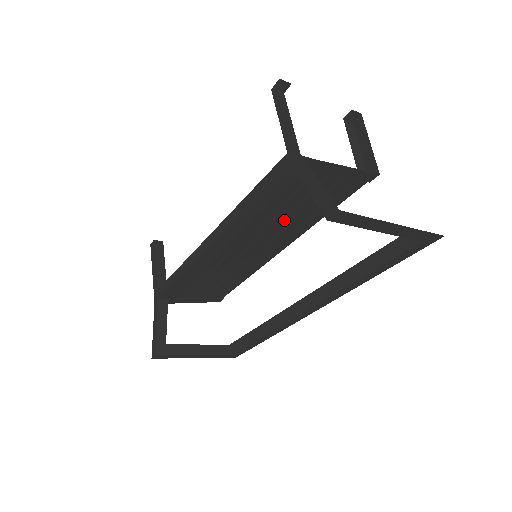
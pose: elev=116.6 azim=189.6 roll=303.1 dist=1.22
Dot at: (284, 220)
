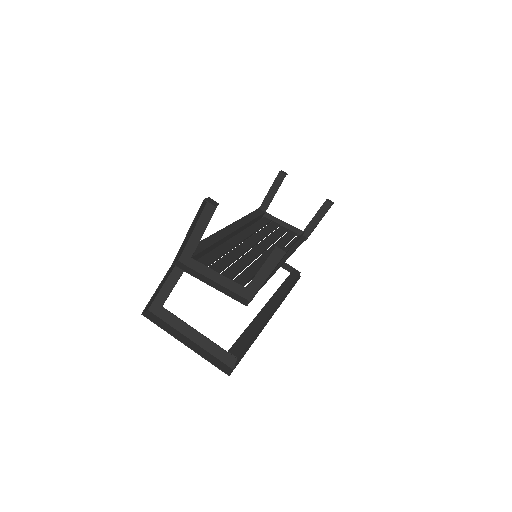
Dot at: occluded
